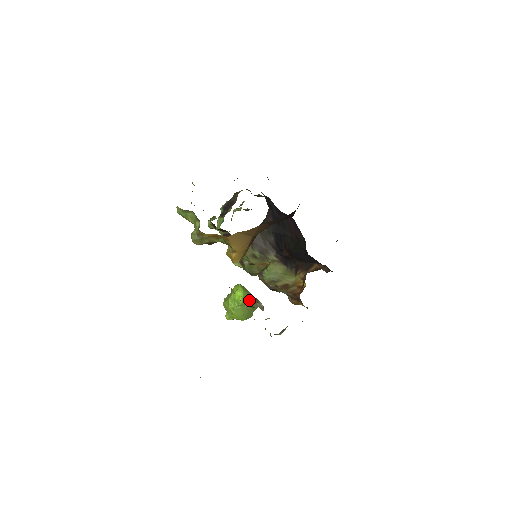
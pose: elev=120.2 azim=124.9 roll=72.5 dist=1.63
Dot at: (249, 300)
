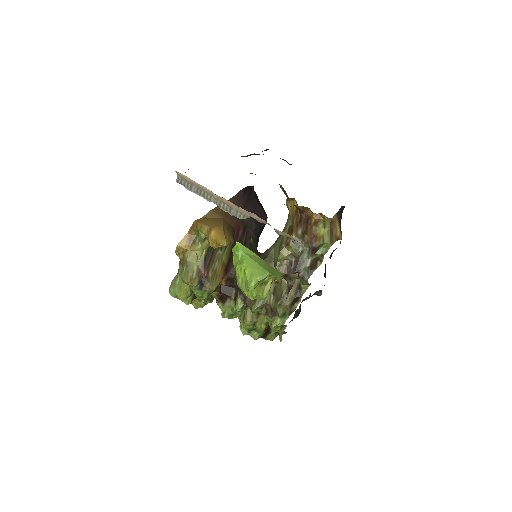
Dot at: (258, 256)
